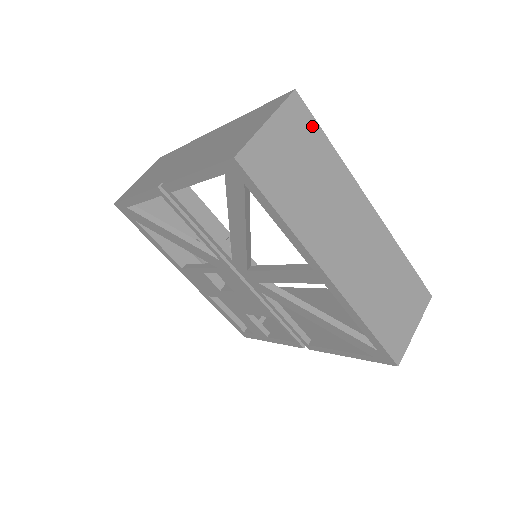
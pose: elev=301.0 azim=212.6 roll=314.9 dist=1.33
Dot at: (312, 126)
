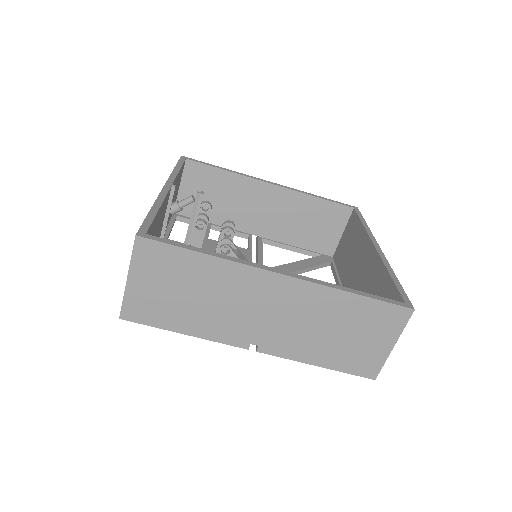
Dot at: occluded
